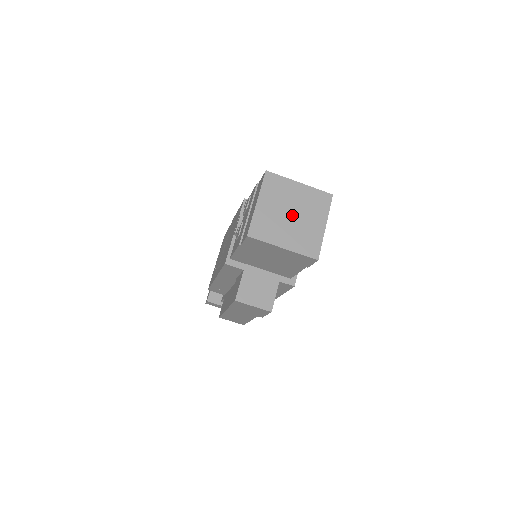
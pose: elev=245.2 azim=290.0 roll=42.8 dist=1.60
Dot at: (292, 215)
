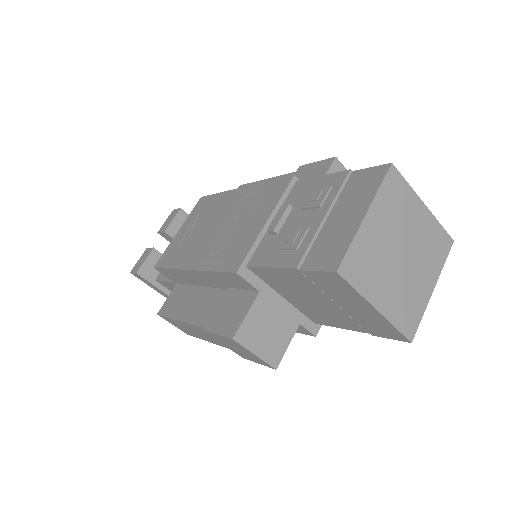
Dot at: (402, 256)
